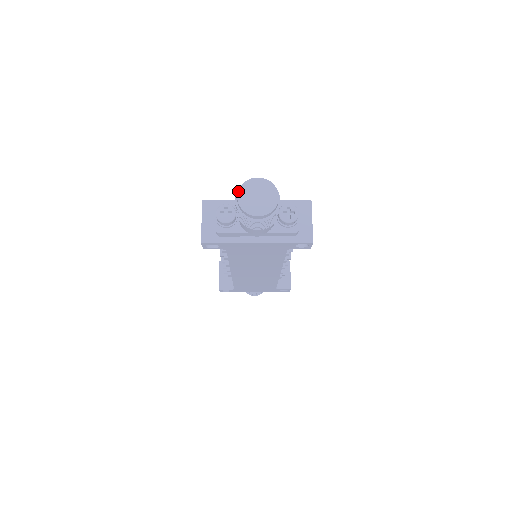
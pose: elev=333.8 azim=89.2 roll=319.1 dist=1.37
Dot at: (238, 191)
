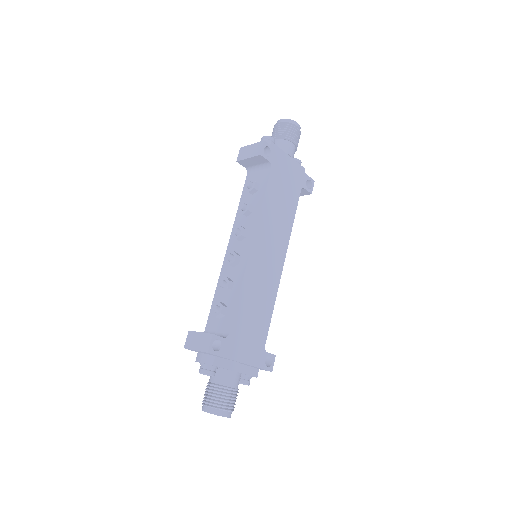
Dot at: (278, 120)
